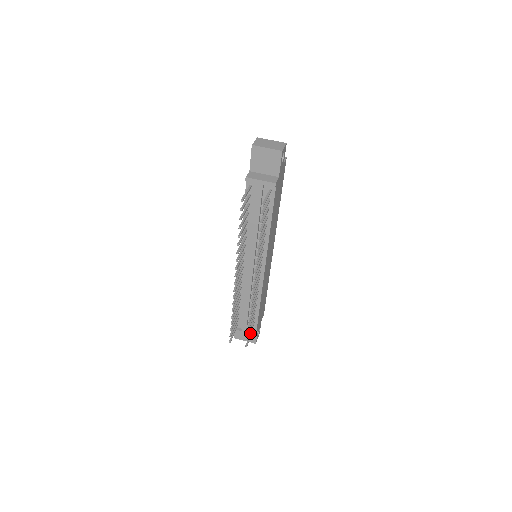
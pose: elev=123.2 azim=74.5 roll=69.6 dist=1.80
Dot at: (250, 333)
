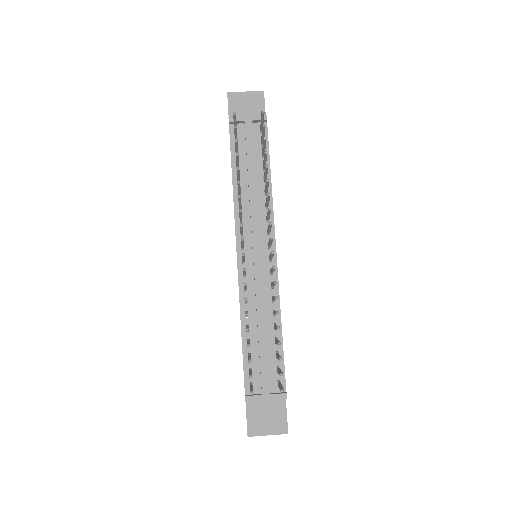
Dot at: occluded
